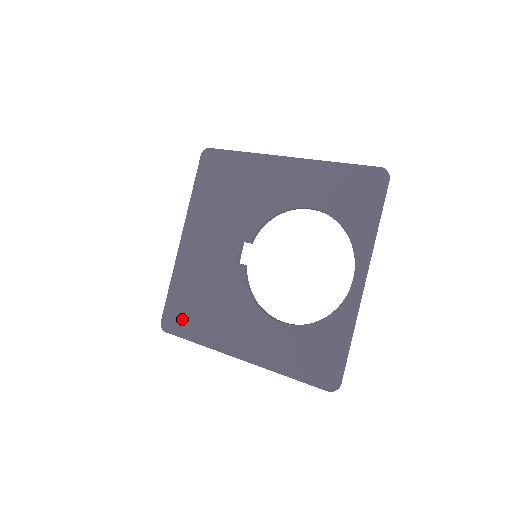
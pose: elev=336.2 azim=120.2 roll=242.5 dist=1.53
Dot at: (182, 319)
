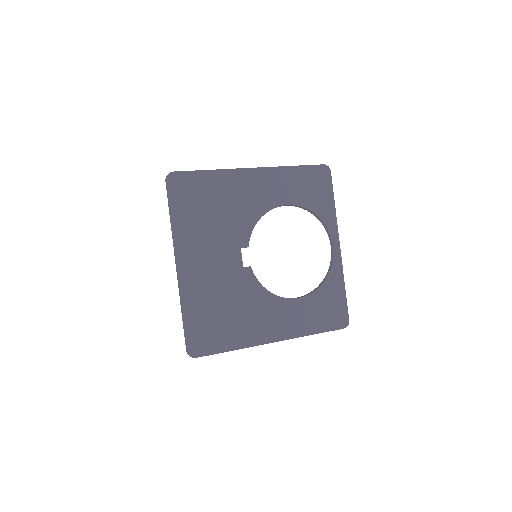
Dot at: (210, 338)
